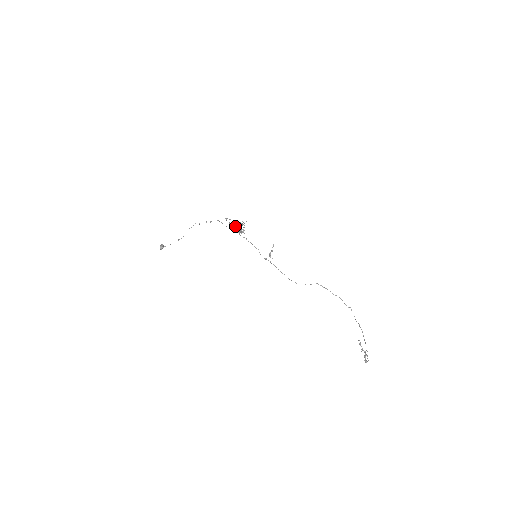
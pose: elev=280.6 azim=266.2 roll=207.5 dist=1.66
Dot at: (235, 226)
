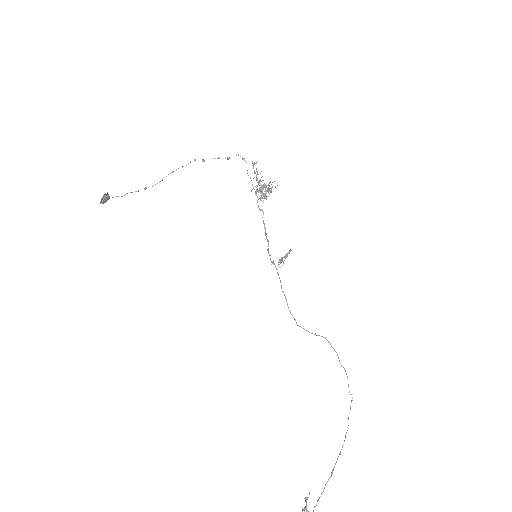
Dot at: occluded
